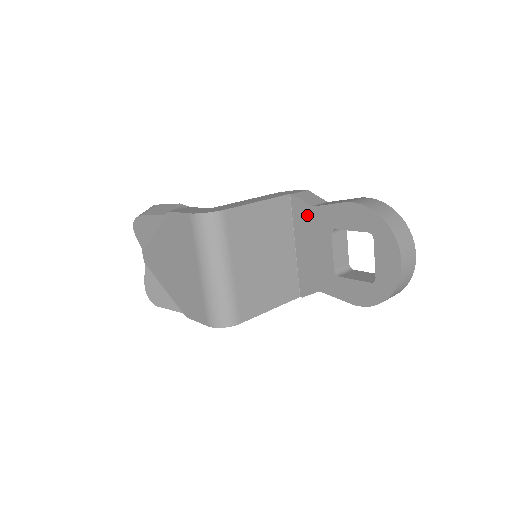
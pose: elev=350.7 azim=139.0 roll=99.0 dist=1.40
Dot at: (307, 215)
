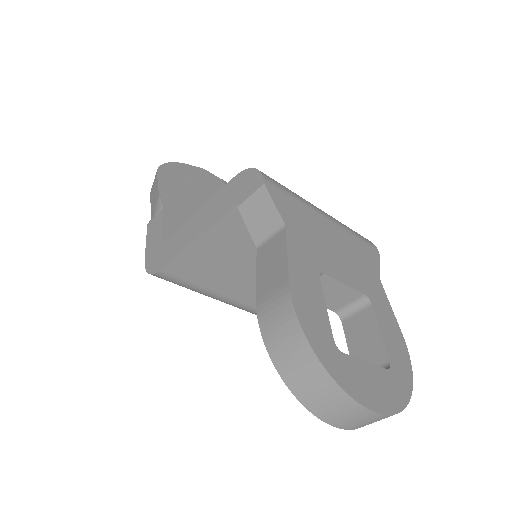
Dot at: occluded
